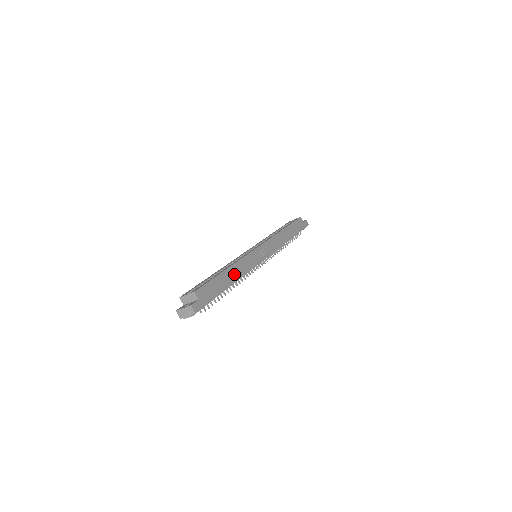
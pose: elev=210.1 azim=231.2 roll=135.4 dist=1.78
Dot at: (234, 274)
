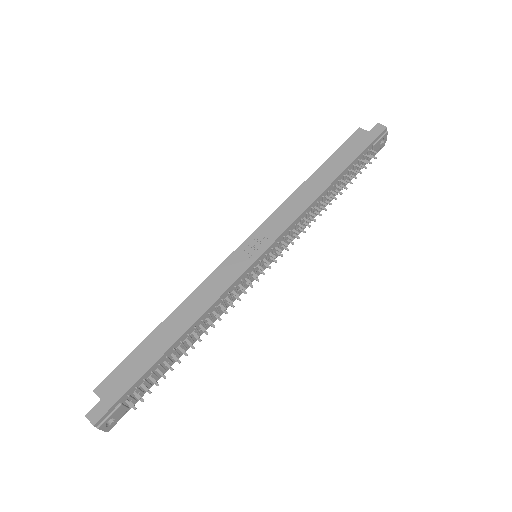
Dot at: (182, 320)
